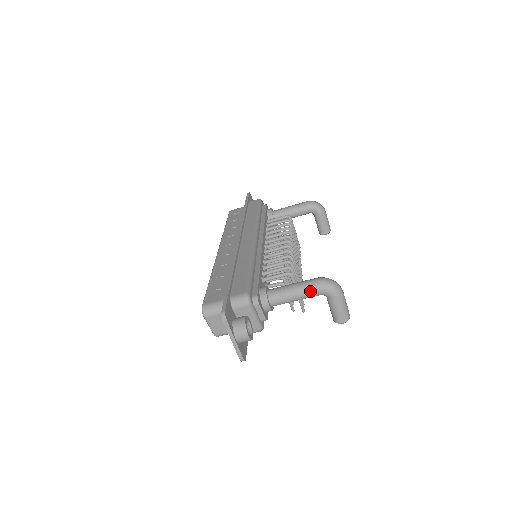
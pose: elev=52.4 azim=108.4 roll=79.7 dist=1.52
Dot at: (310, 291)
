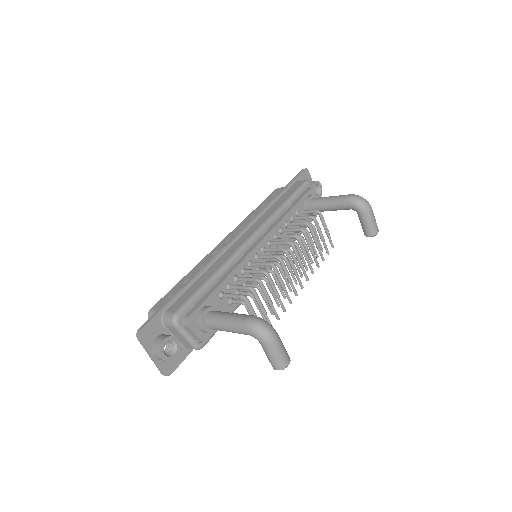
Dot at: (238, 329)
